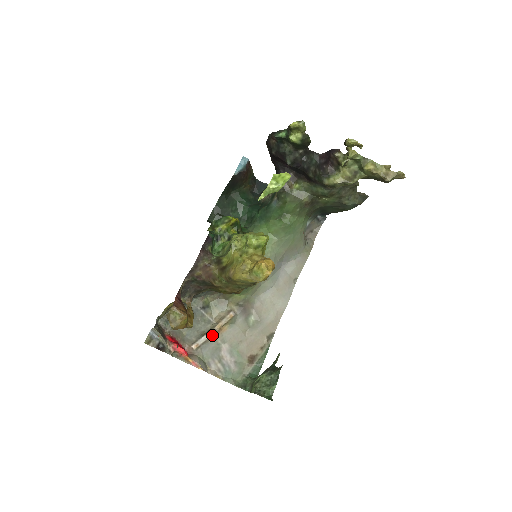
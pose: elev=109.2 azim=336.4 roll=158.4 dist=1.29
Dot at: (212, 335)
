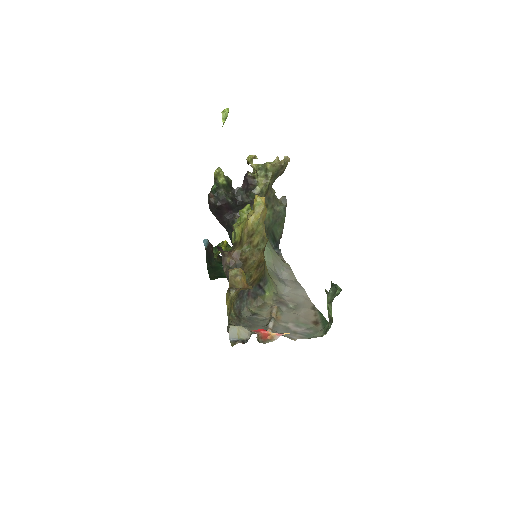
Dot at: (274, 321)
